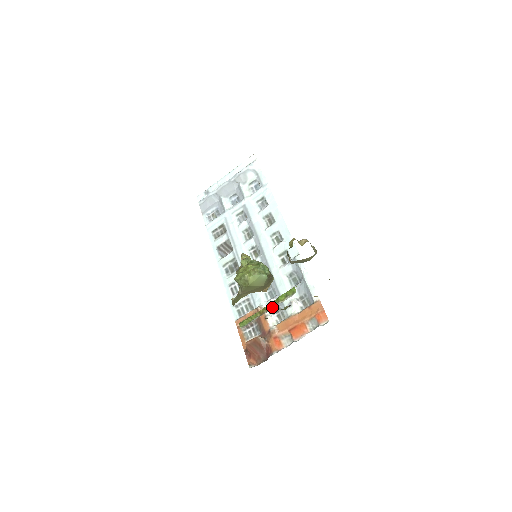
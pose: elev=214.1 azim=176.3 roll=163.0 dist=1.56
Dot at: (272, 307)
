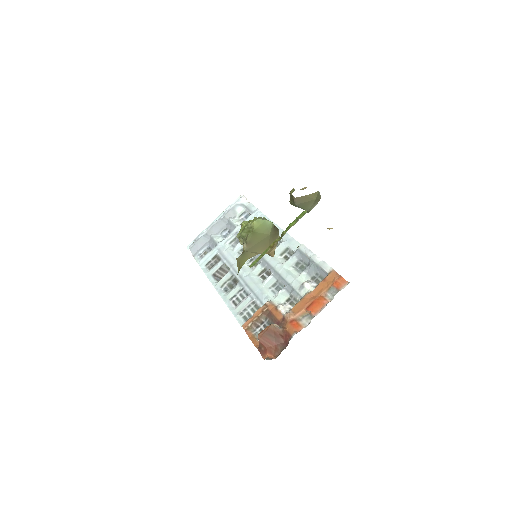
Dot at: (283, 235)
